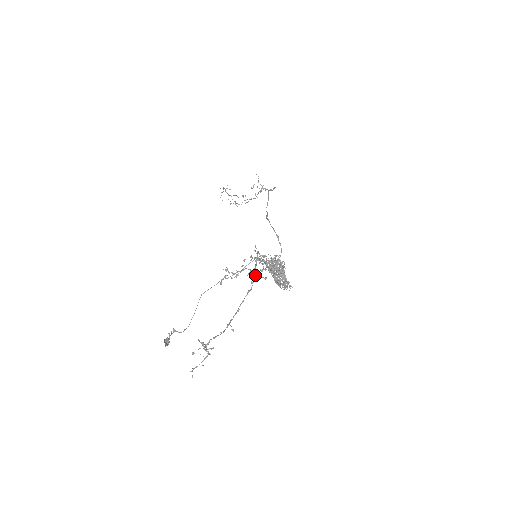
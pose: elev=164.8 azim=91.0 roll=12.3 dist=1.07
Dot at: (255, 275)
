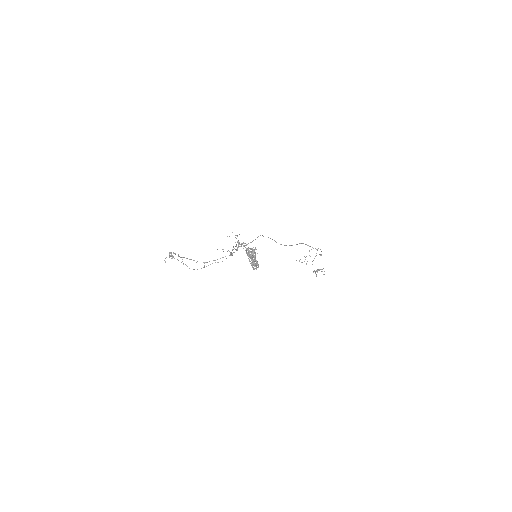
Dot at: occluded
